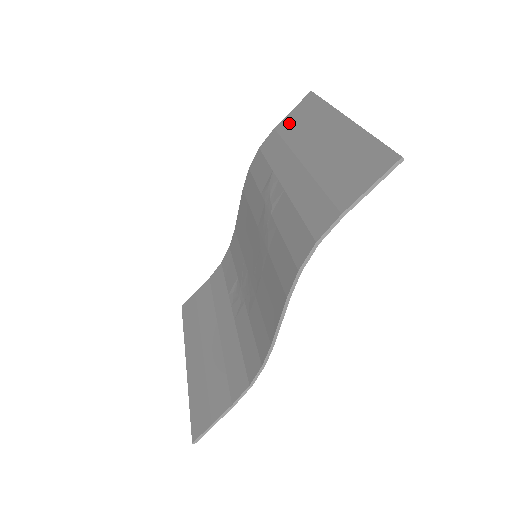
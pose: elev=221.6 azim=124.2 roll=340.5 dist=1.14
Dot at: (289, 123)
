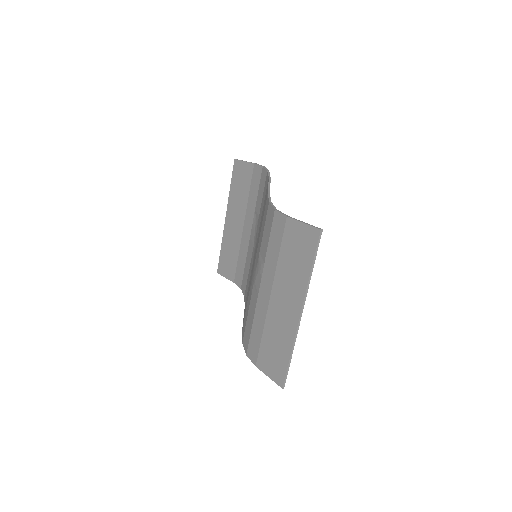
Dot at: (292, 238)
